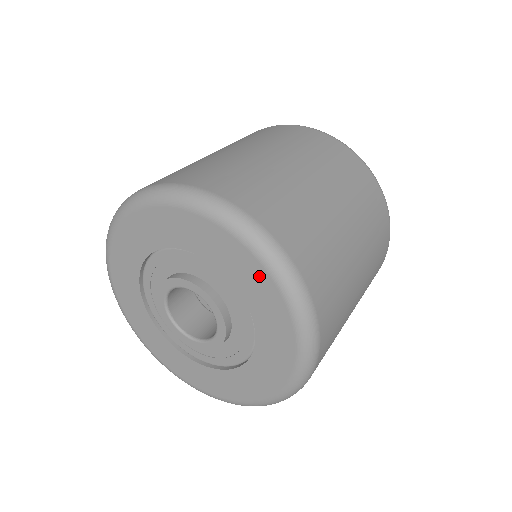
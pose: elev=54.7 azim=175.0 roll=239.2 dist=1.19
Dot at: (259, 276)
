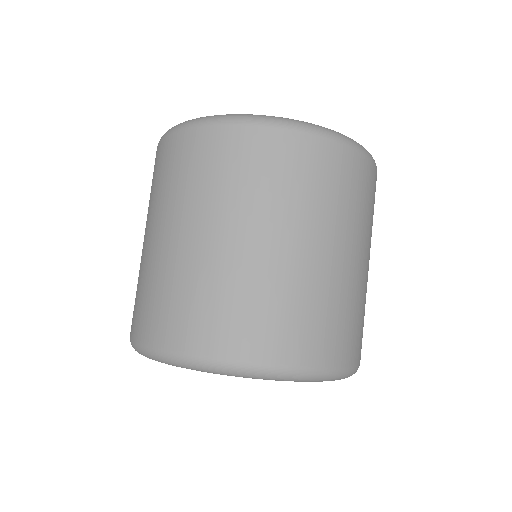
Dot at: occluded
